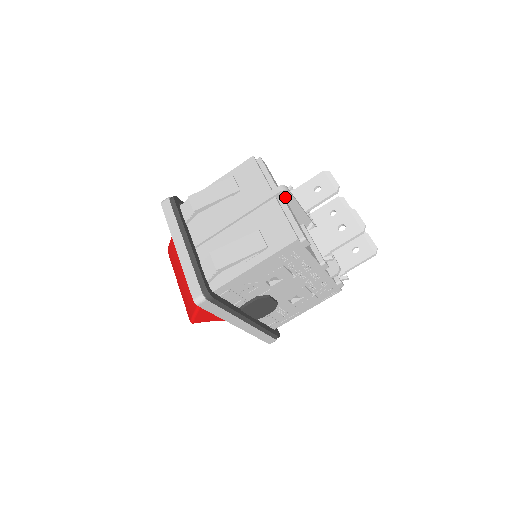
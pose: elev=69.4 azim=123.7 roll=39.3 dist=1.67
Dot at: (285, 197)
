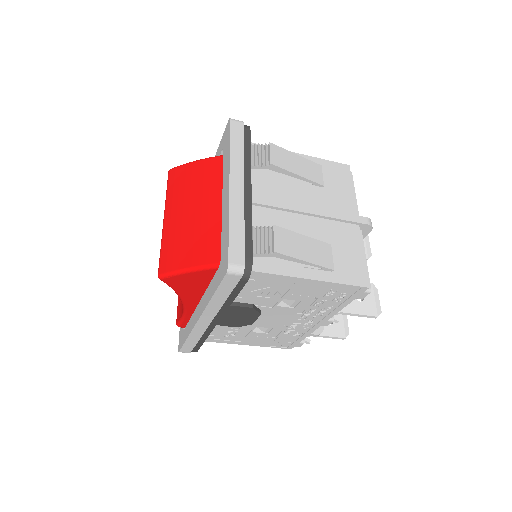
Dot at: (361, 232)
